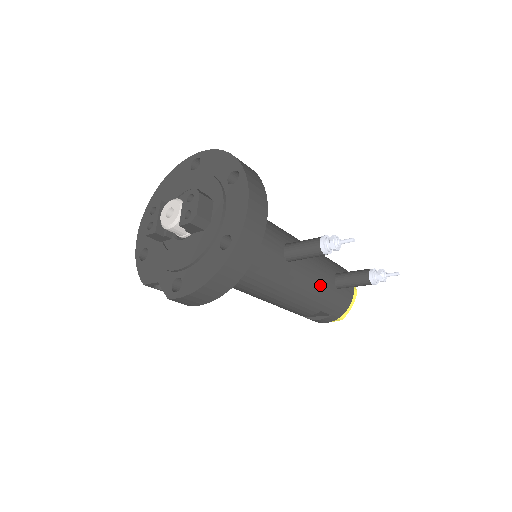
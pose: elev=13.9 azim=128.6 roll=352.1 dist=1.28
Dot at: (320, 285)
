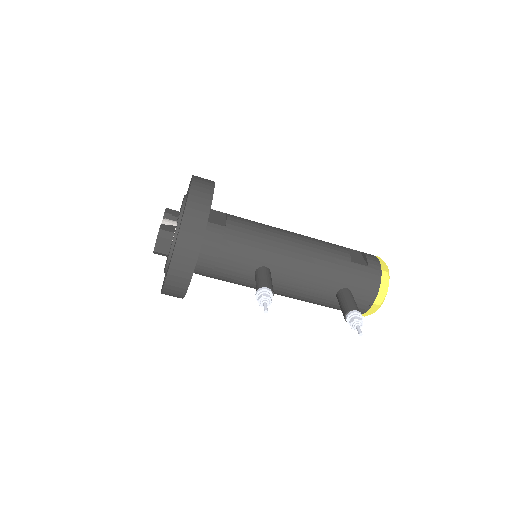
Dot at: (312, 296)
